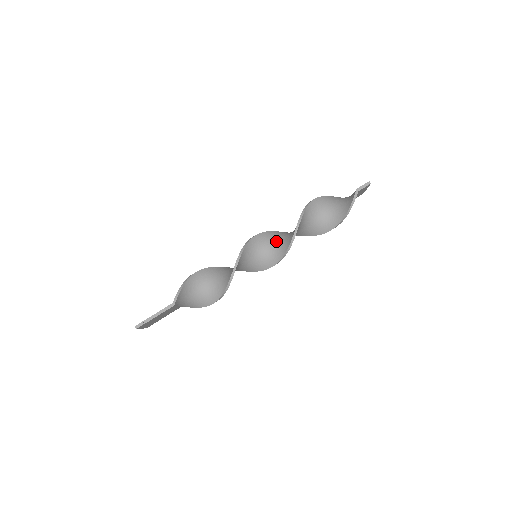
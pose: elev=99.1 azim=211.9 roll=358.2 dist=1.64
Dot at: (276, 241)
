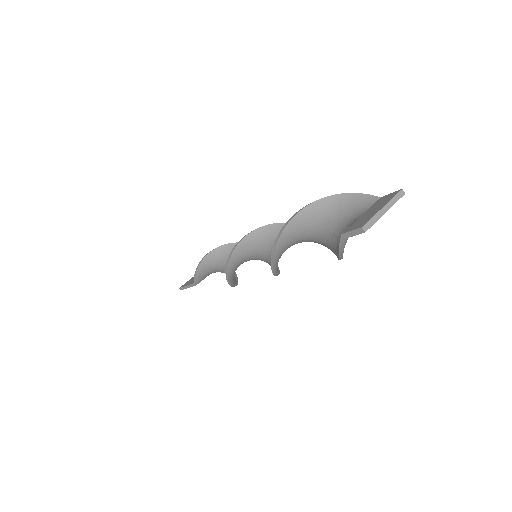
Dot at: (270, 248)
